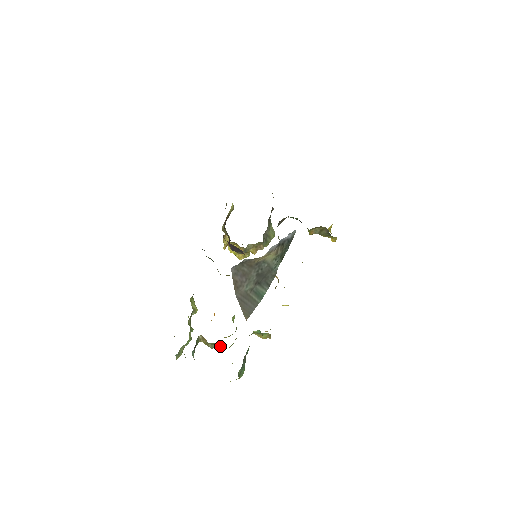
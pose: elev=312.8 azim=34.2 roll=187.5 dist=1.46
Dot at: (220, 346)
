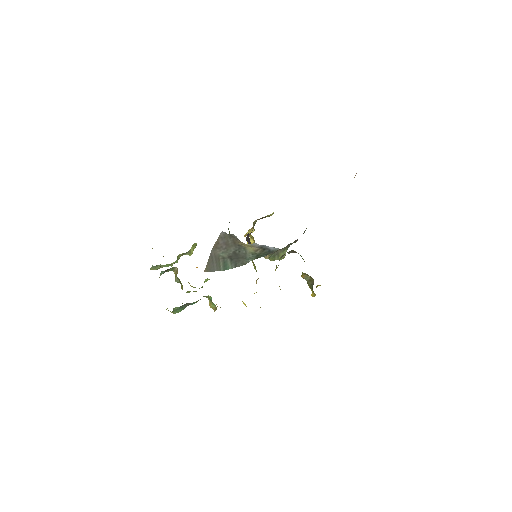
Dot at: (182, 285)
